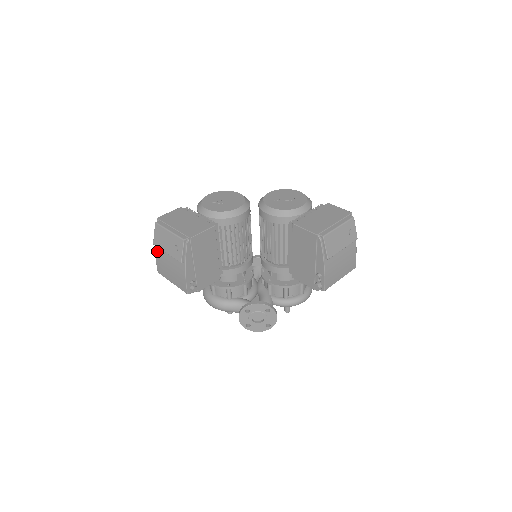
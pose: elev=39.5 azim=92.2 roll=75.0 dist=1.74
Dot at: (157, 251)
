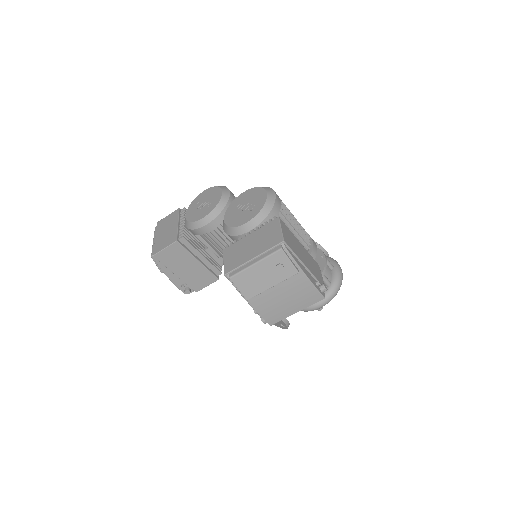
Dot at: occluded
